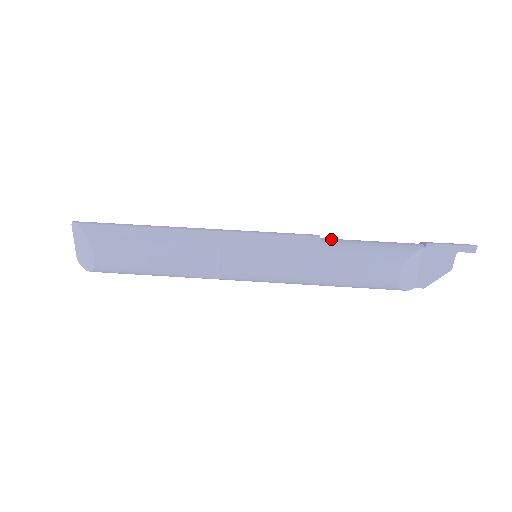
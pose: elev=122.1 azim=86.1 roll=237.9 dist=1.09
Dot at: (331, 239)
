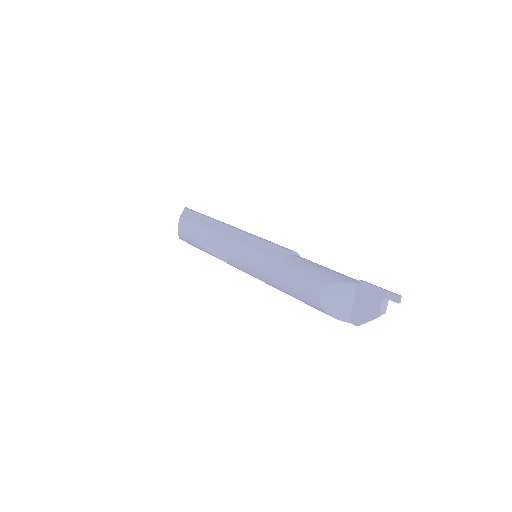
Dot at: (302, 258)
